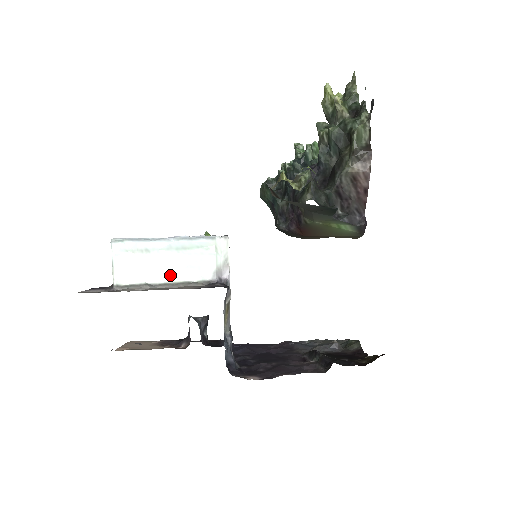
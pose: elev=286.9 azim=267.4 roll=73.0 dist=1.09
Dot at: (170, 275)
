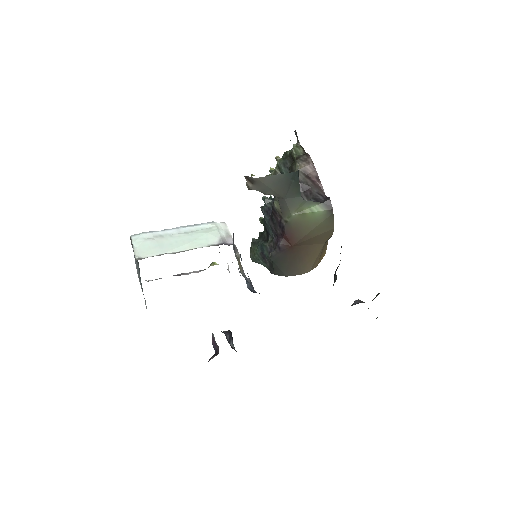
Dot at: (183, 247)
